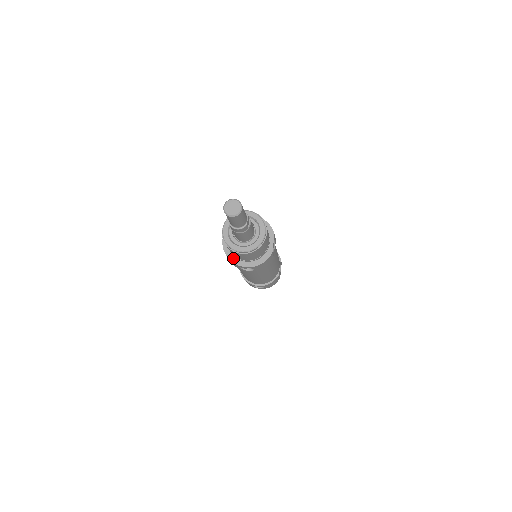
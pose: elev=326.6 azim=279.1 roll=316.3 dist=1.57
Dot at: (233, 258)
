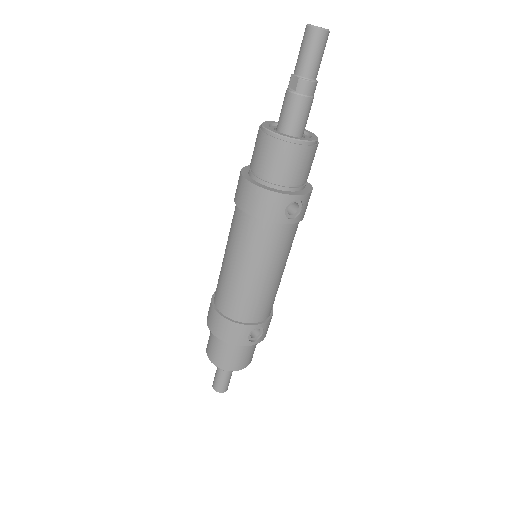
Dot at: (277, 190)
